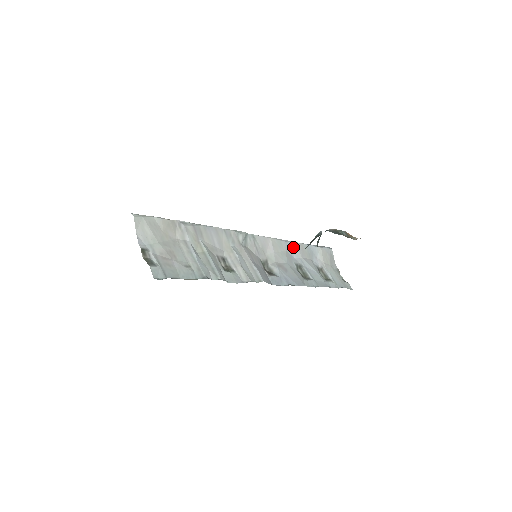
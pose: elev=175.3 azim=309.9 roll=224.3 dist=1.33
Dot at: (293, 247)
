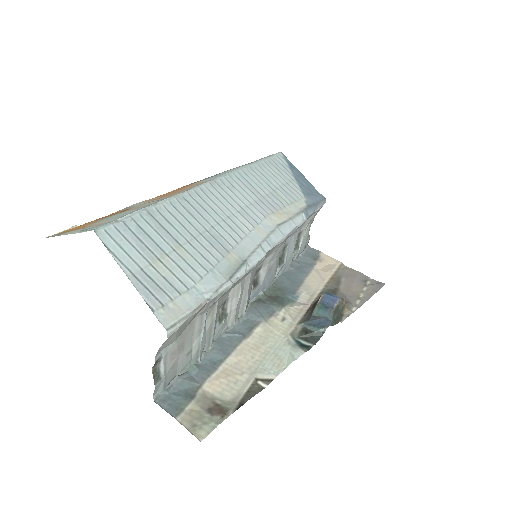
Dot at: (295, 230)
